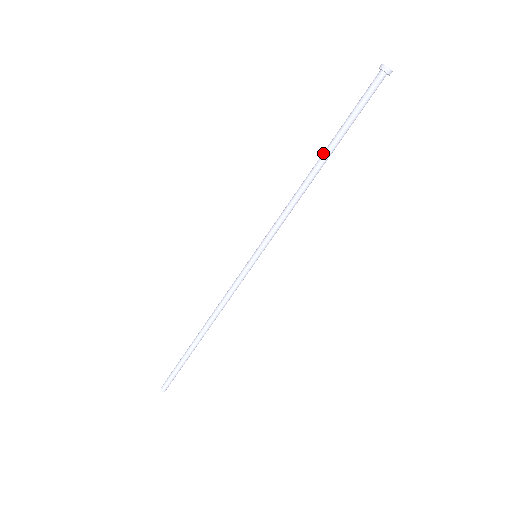
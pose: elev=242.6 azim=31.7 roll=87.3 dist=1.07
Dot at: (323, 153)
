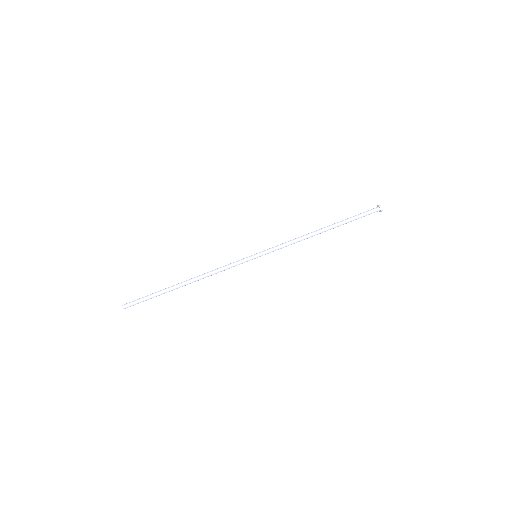
Dot at: (329, 226)
